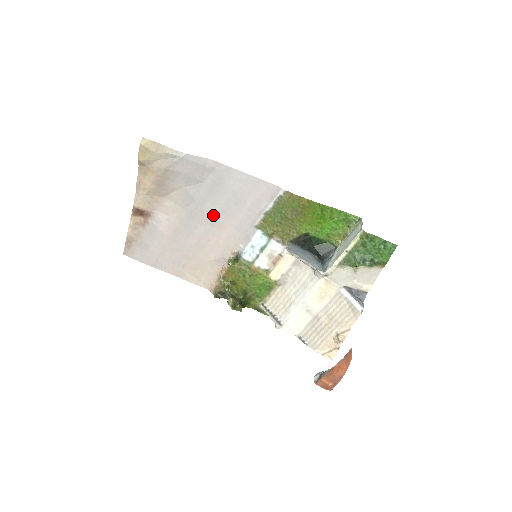
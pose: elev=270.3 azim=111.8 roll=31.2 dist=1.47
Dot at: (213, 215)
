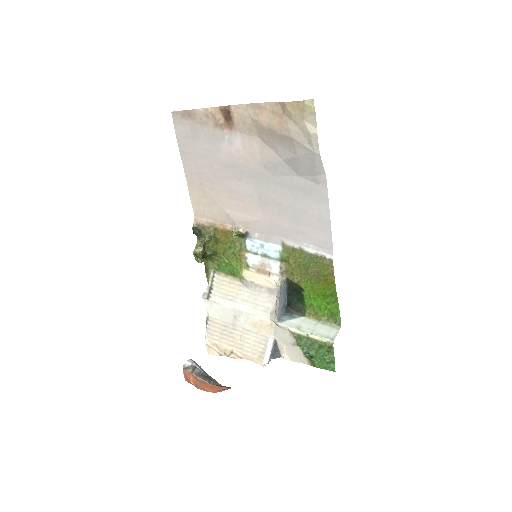
Dot at: (271, 197)
